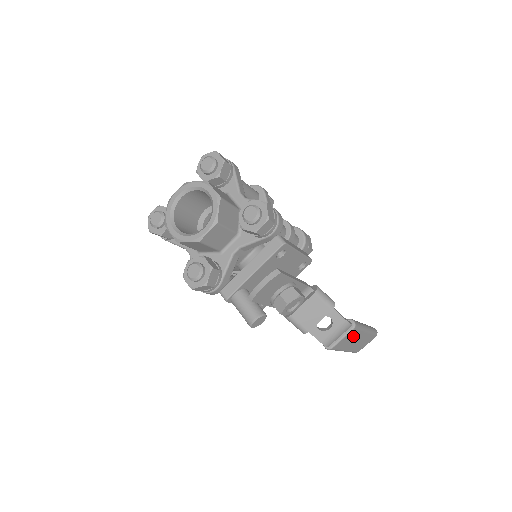
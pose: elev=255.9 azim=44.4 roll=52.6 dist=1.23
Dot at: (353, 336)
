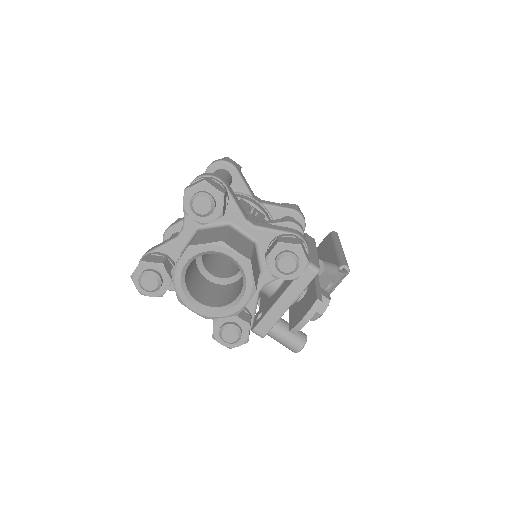
Dot at: occluded
